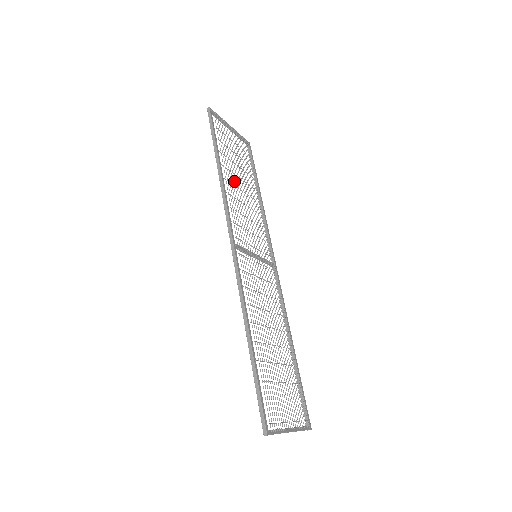
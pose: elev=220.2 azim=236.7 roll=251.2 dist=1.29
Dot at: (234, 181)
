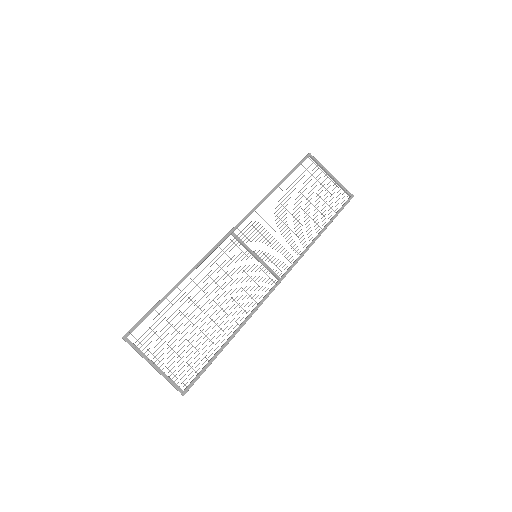
Dot at: (285, 202)
